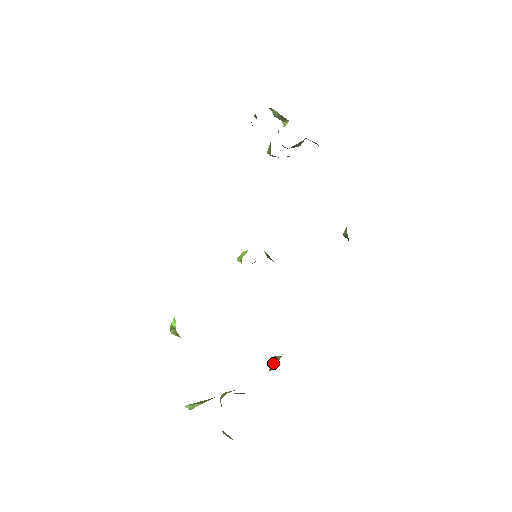
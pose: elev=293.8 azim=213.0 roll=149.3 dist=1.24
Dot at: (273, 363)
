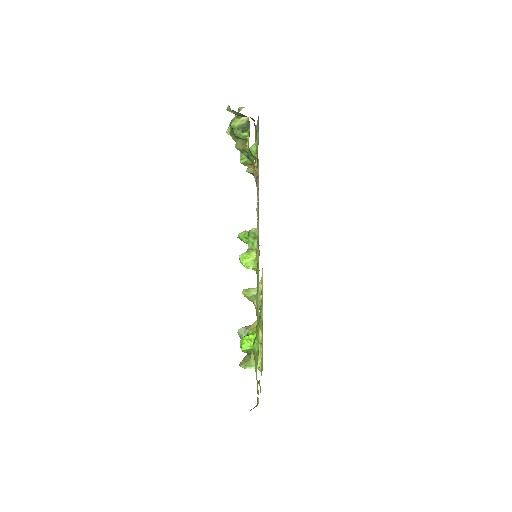
Dot at: occluded
